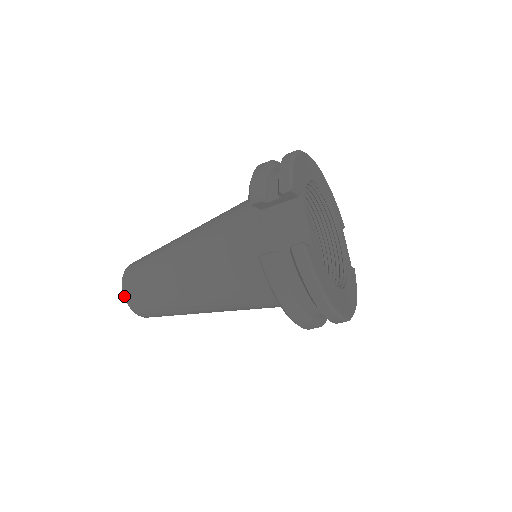
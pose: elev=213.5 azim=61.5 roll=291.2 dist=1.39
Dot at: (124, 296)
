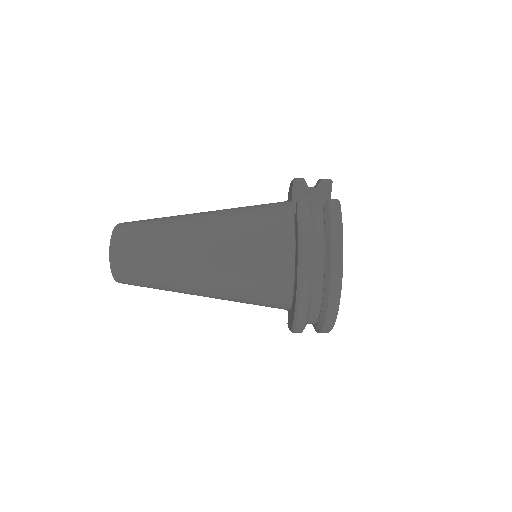
Dot at: (113, 233)
